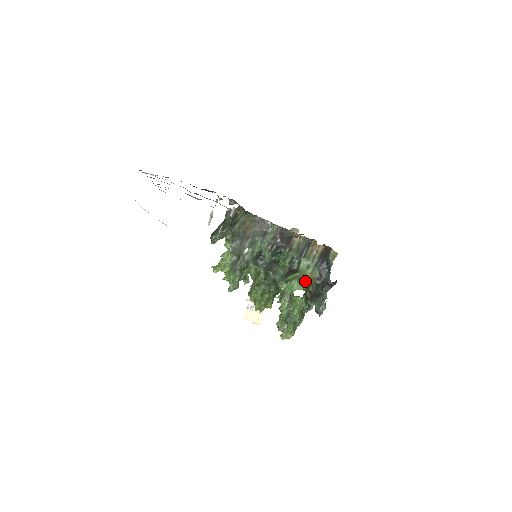
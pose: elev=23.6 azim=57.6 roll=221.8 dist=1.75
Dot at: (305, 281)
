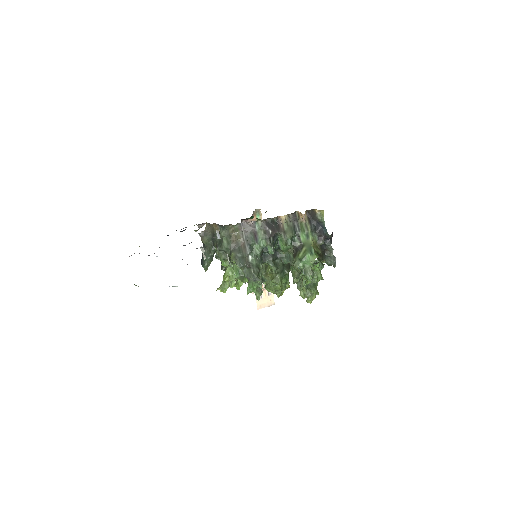
Dot at: (313, 249)
